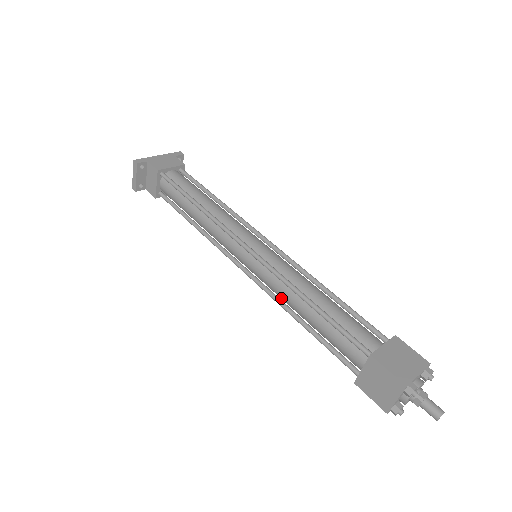
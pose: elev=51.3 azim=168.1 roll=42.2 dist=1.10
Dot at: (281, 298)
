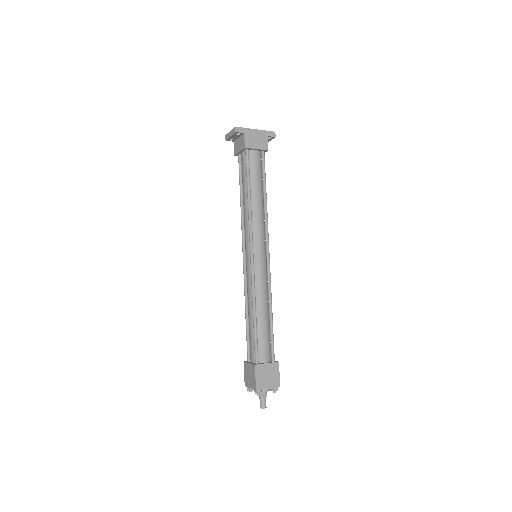
Dot at: occluded
